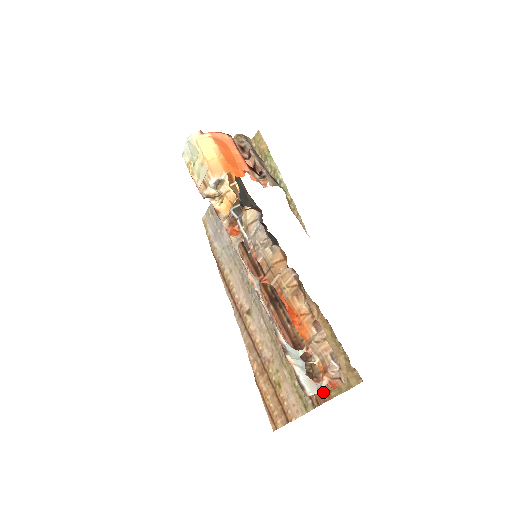
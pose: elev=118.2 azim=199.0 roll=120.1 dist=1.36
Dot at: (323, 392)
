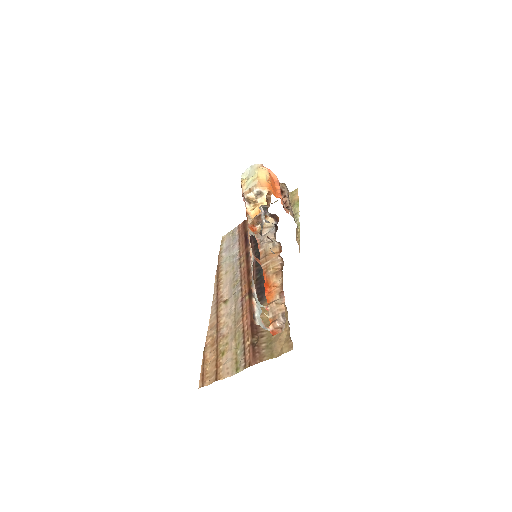
Dot at: (258, 357)
